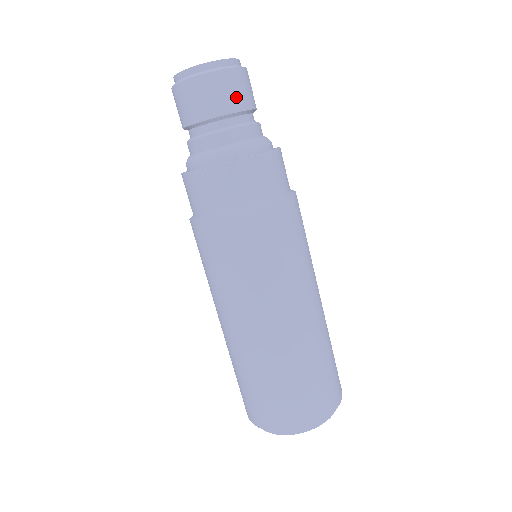
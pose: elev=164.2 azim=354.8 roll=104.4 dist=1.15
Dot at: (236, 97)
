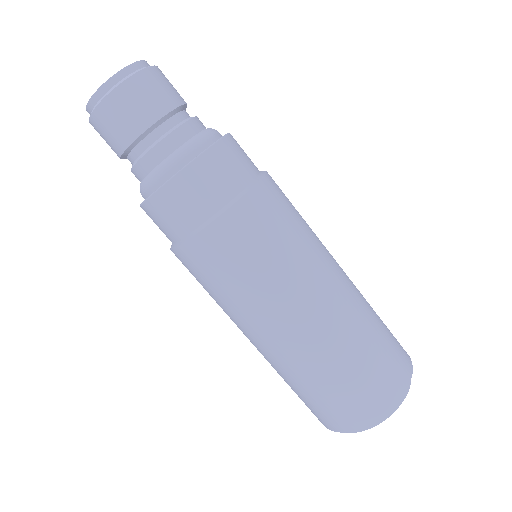
Dot at: (161, 97)
